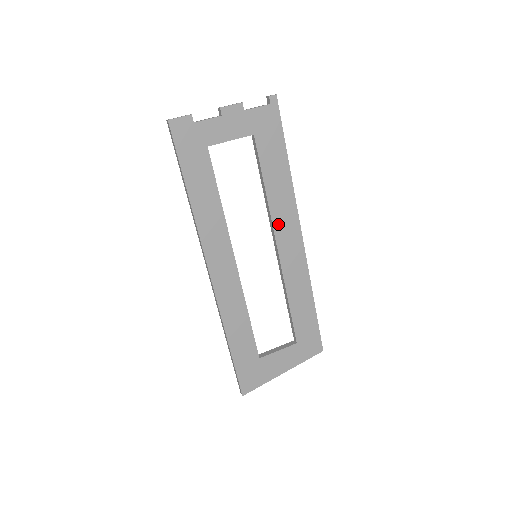
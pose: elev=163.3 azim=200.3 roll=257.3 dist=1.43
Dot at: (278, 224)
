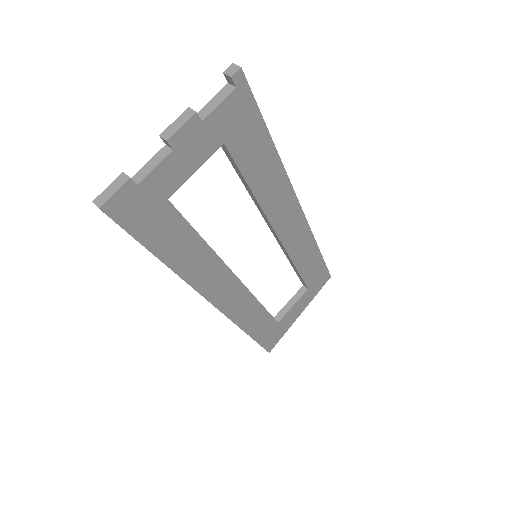
Dot at: (274, 215)
